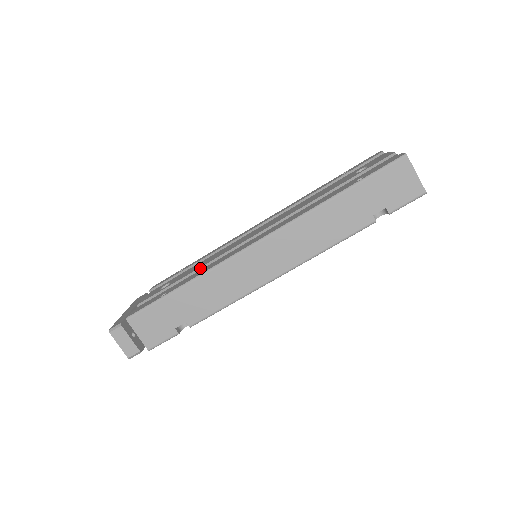
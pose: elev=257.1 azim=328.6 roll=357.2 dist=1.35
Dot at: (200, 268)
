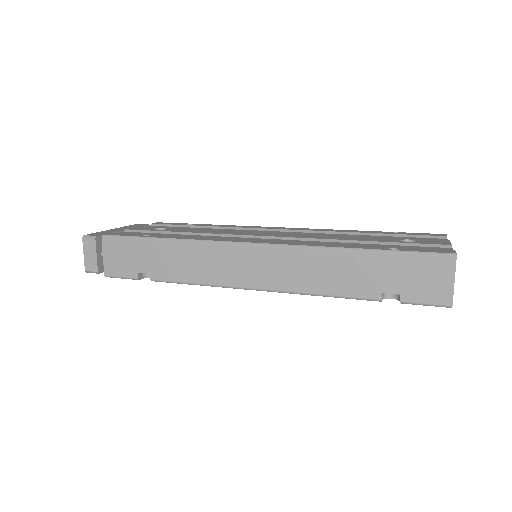
Dot at: (198, 233)
